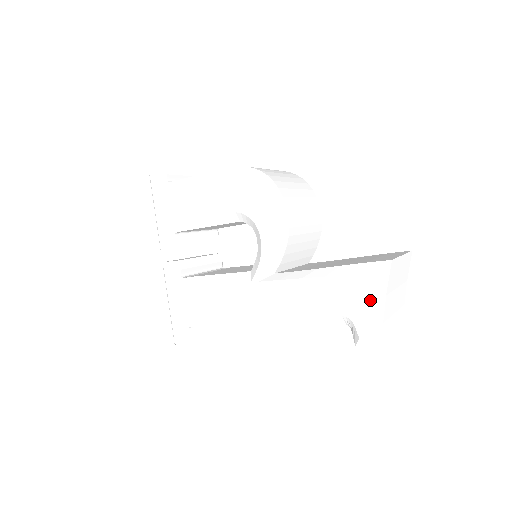
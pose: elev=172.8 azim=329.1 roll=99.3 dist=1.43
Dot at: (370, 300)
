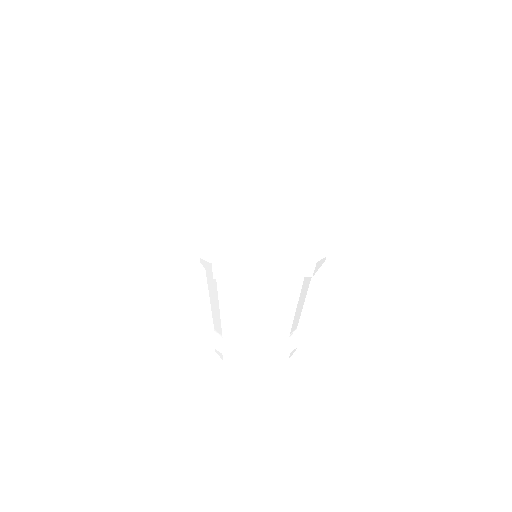
Dot at: (200, 219)
